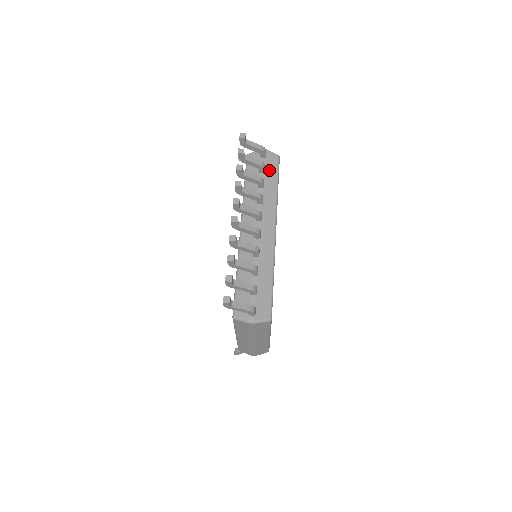
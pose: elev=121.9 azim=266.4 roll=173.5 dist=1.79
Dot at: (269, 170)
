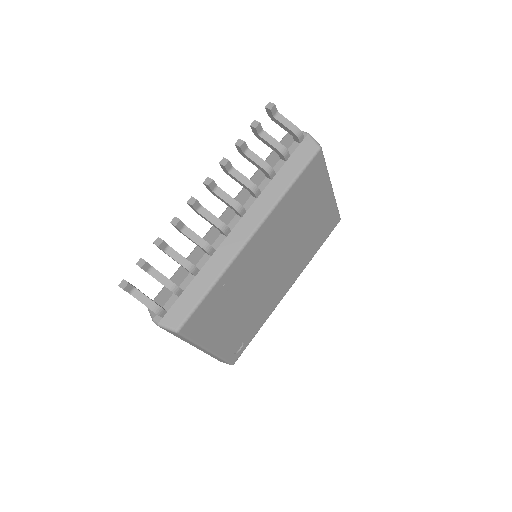
Dot at: (294, 160)
